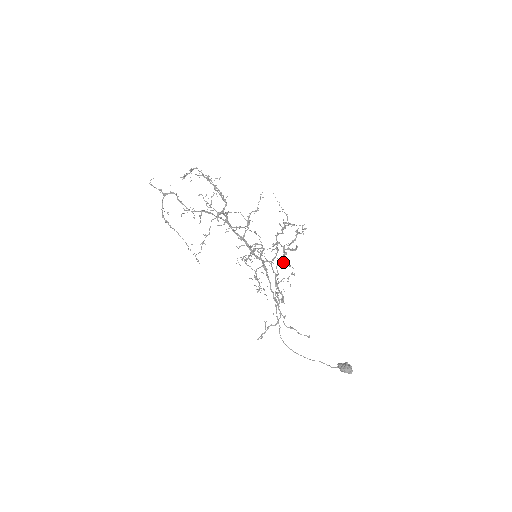
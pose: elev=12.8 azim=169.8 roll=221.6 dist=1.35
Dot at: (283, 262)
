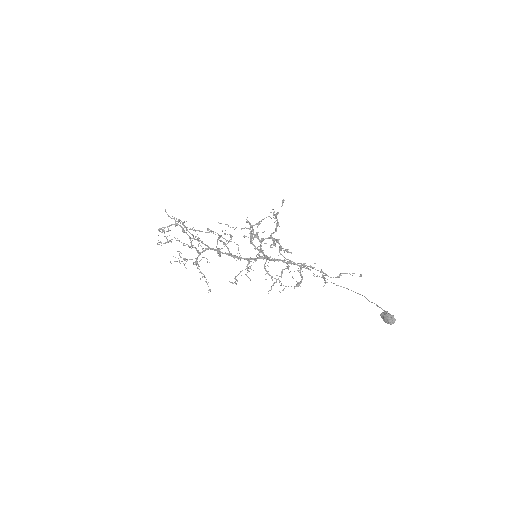
Dot at: (281, 248)
